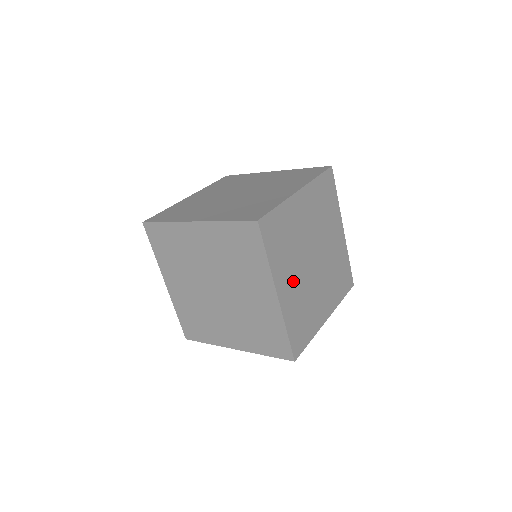
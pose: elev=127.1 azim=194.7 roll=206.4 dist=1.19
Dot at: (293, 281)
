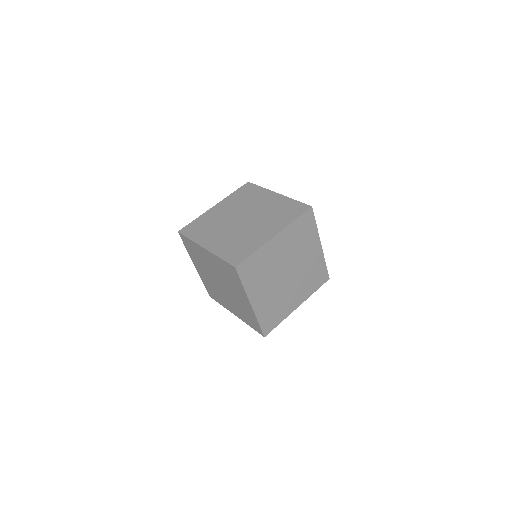
Dot at: (280, 252)
